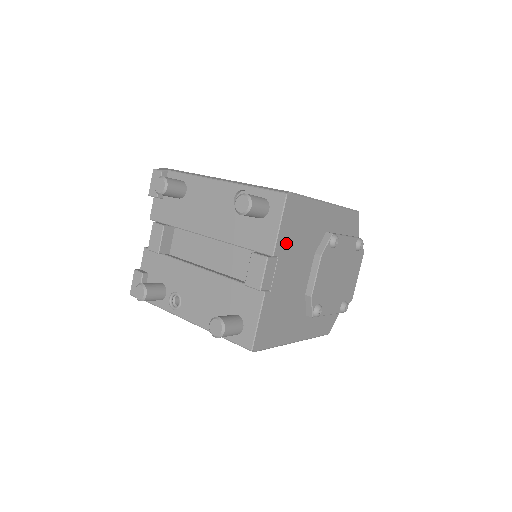
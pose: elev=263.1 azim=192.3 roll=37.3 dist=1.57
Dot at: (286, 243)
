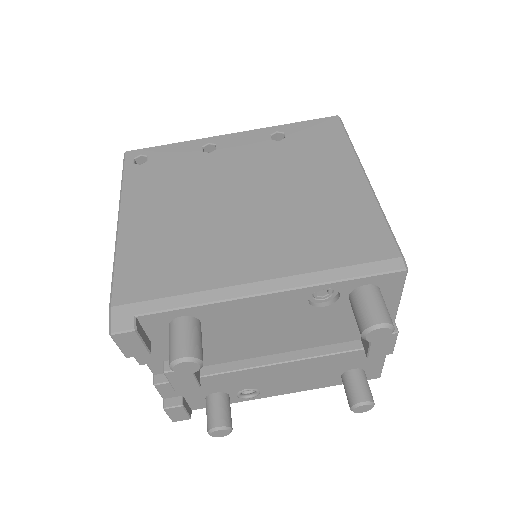
Dot at: occluded
